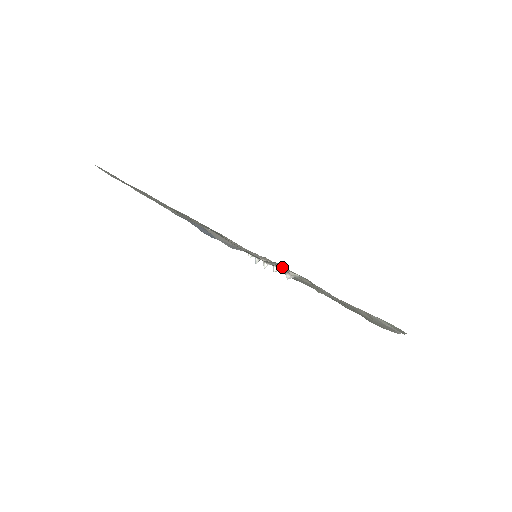
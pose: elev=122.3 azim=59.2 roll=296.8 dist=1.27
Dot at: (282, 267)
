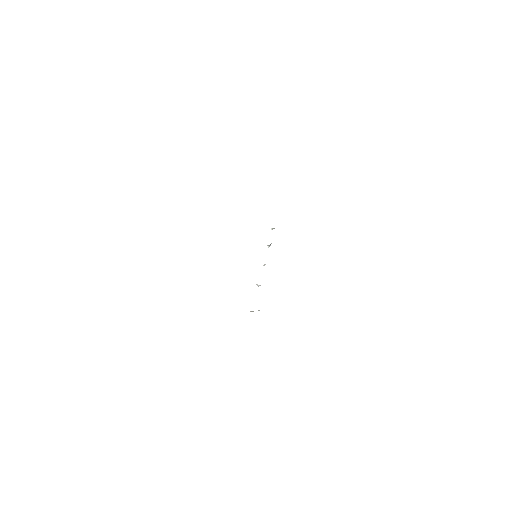
Dot at: occluded
